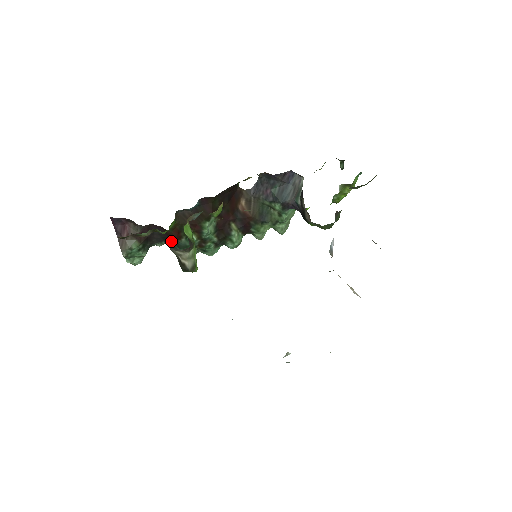
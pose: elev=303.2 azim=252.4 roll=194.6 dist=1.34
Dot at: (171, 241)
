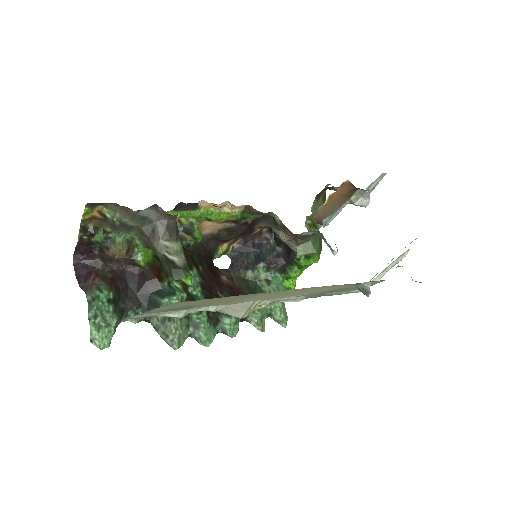
Dot at: (150, 294)
